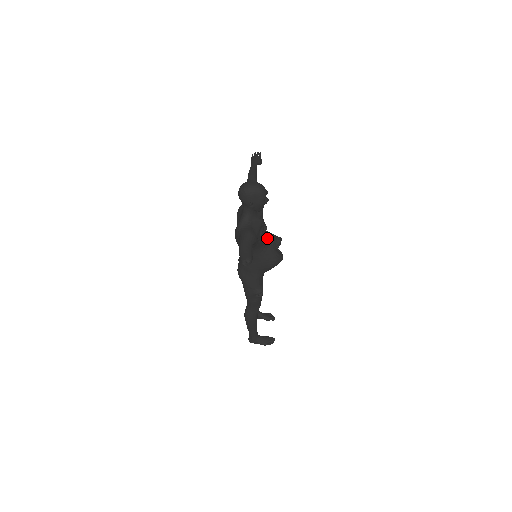
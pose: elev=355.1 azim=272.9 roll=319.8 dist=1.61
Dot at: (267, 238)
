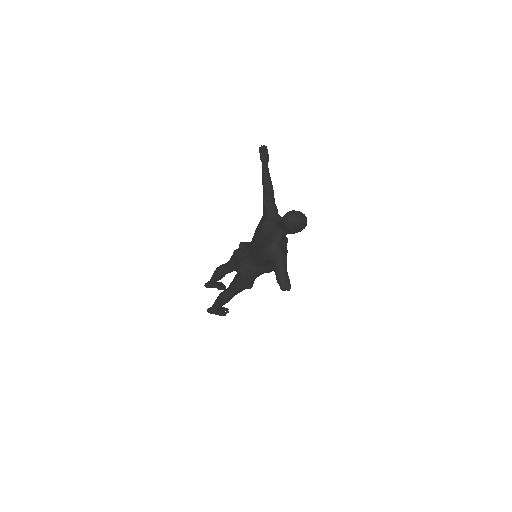
Dot at: occluded
